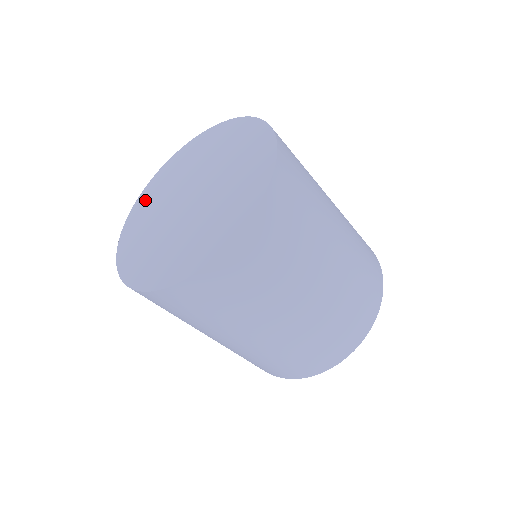
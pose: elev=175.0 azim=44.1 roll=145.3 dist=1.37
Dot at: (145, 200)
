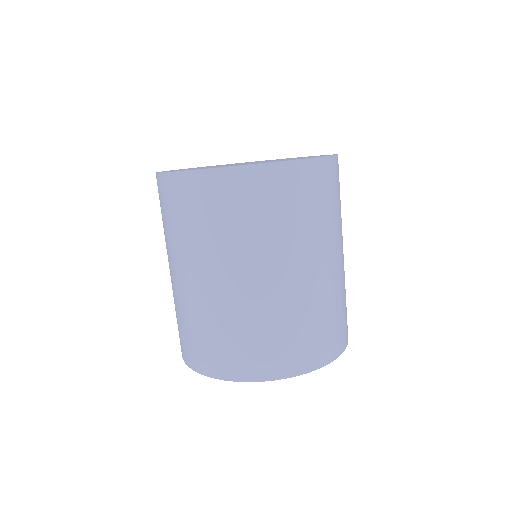
Dot at: occluded
